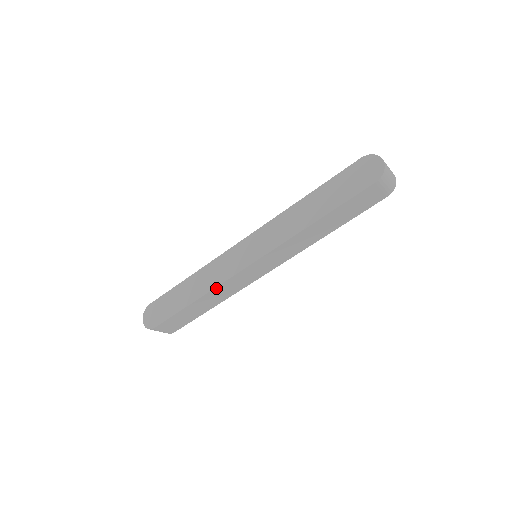
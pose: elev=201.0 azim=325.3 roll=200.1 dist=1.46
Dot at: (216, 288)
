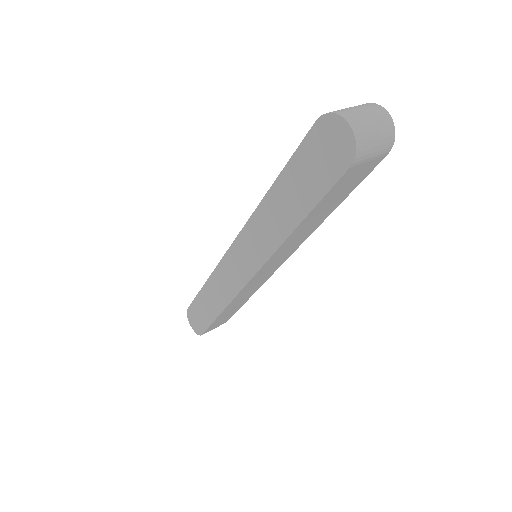
Dot at: (232, 302)
